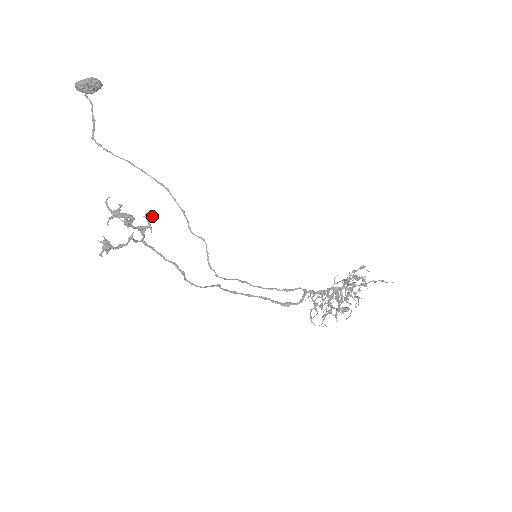
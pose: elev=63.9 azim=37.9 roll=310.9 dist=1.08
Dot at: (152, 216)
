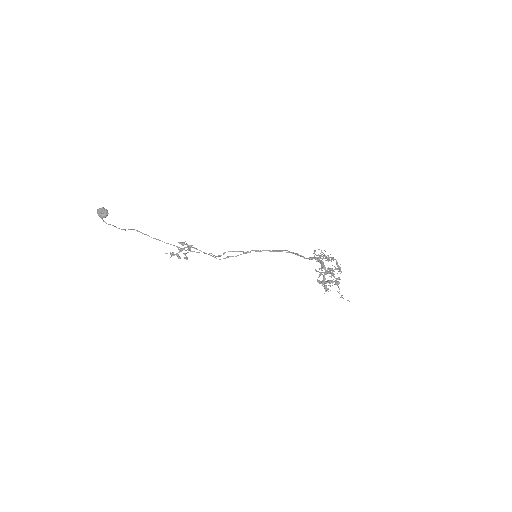
Dot at: (186, 259)
